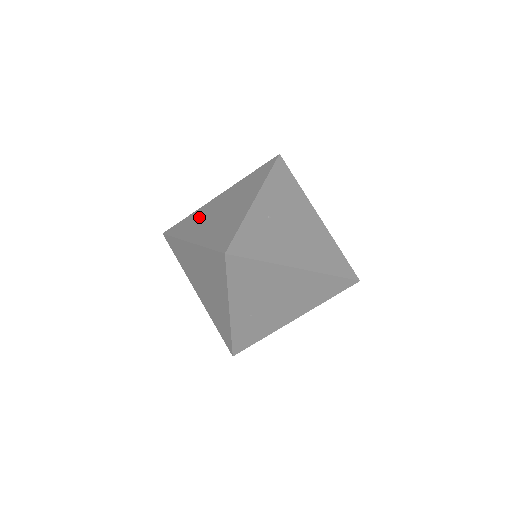
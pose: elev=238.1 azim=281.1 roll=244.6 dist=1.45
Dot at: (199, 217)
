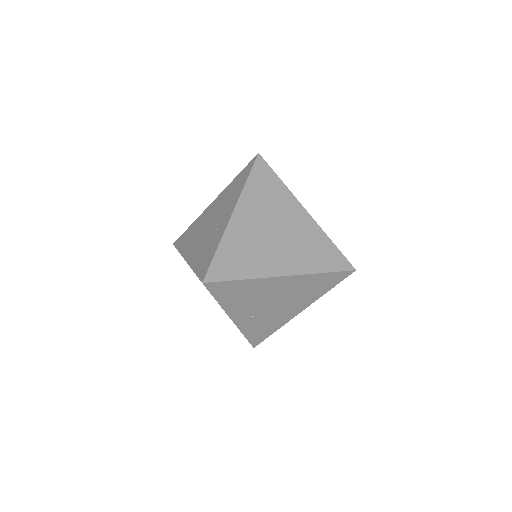
Dot at: occluded
